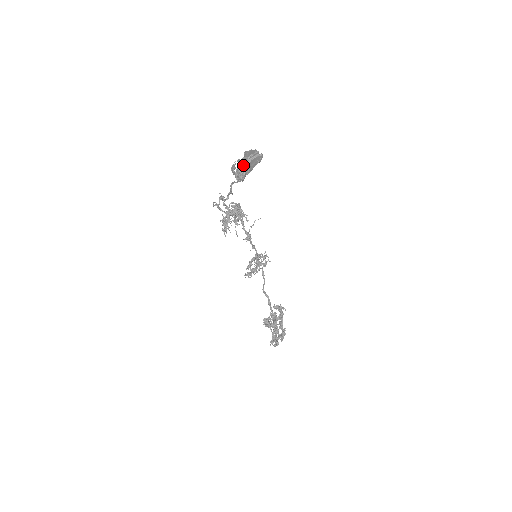
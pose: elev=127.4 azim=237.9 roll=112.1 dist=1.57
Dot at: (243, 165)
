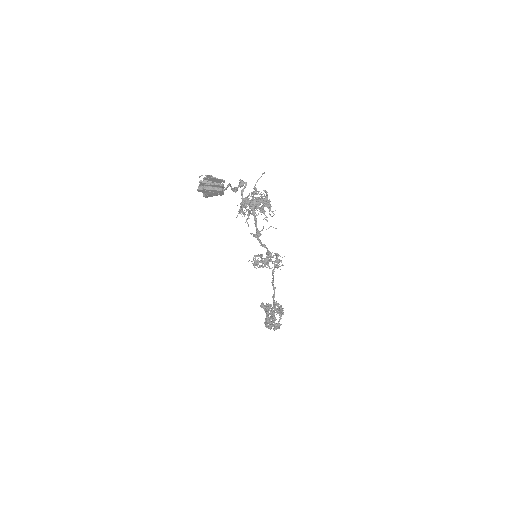
Dot at: occluded
